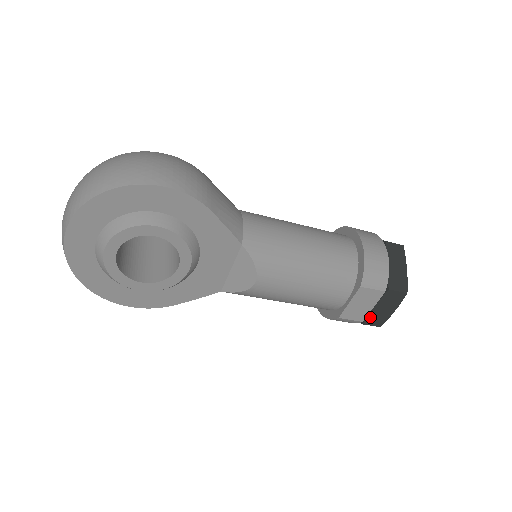
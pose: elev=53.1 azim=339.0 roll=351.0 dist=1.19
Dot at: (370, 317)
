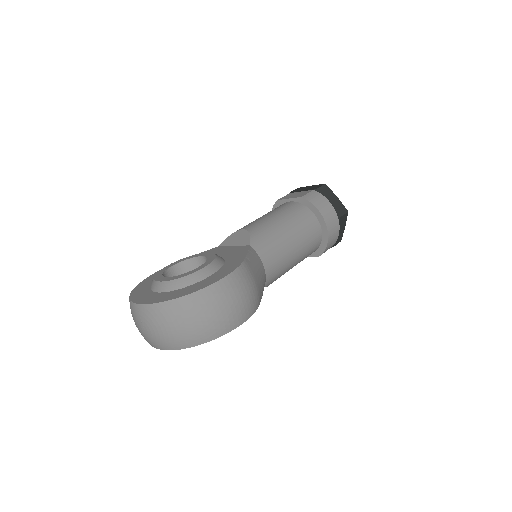
Dot at: occluded
